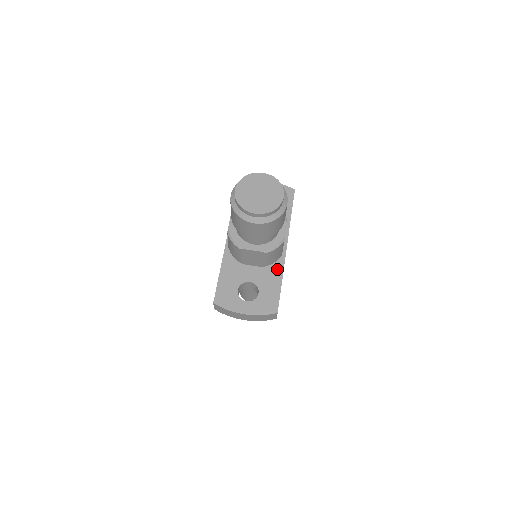
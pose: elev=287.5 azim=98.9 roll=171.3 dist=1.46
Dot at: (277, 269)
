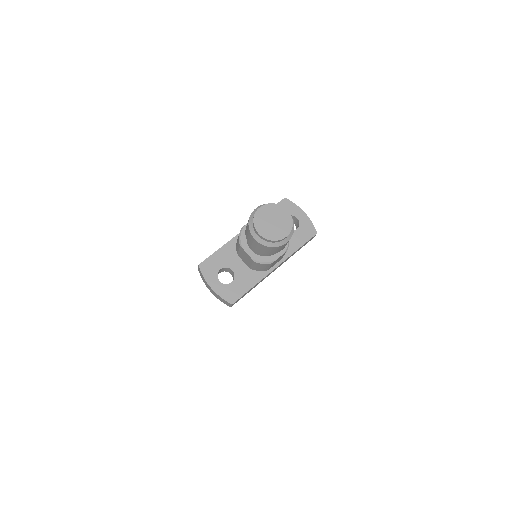
Dot at: (257, 276)
